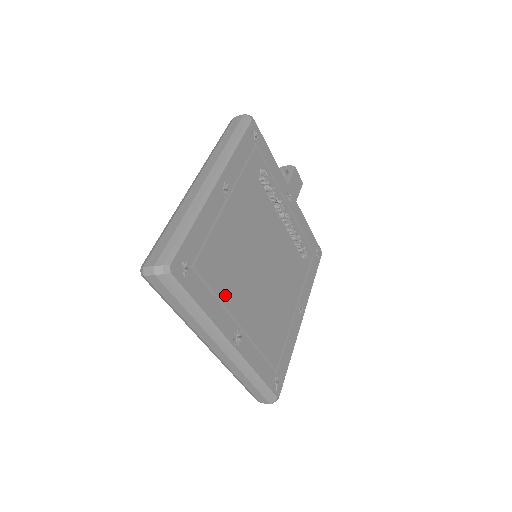
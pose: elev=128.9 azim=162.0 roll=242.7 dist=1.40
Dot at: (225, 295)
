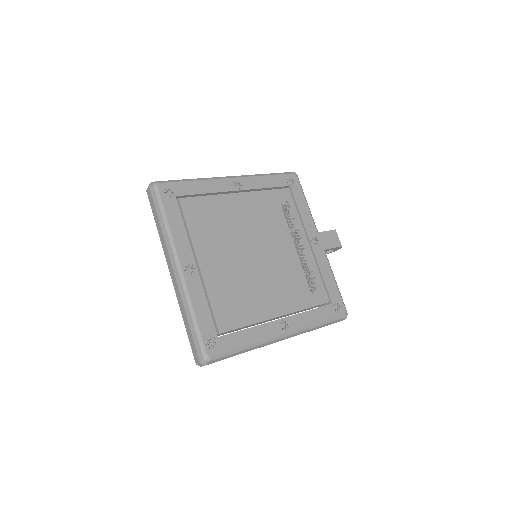
Dot at: (196, 235)
